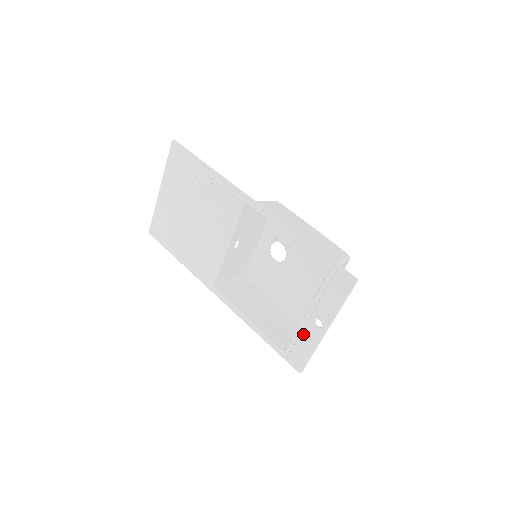
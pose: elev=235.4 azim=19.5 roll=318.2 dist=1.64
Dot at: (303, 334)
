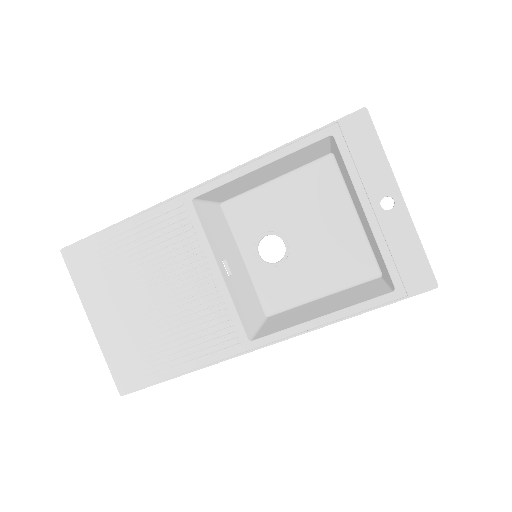
Dot at: (388, 238)
